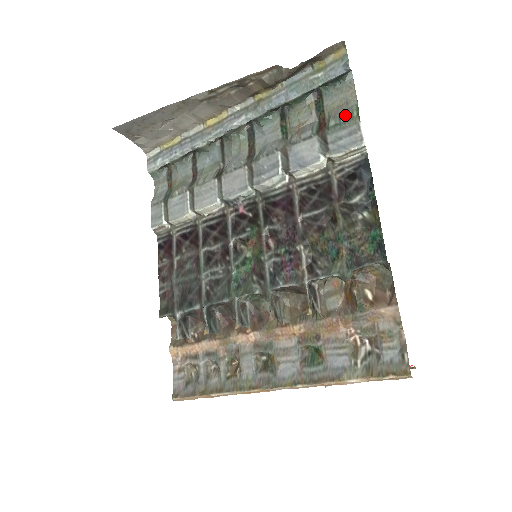
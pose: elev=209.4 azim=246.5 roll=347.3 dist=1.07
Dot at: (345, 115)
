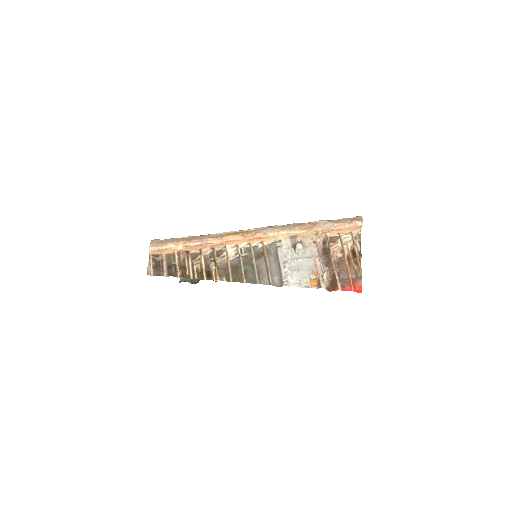
Dot at: occluded
